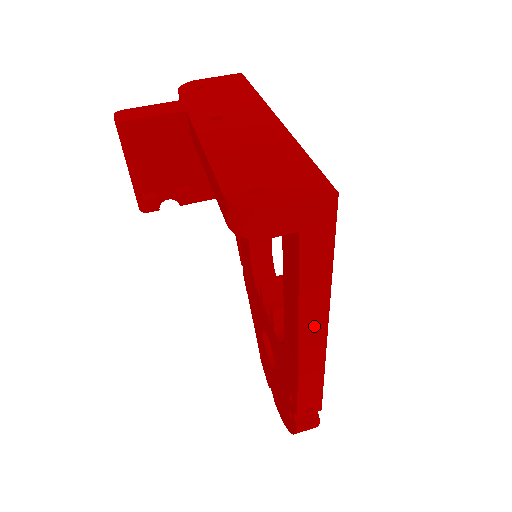
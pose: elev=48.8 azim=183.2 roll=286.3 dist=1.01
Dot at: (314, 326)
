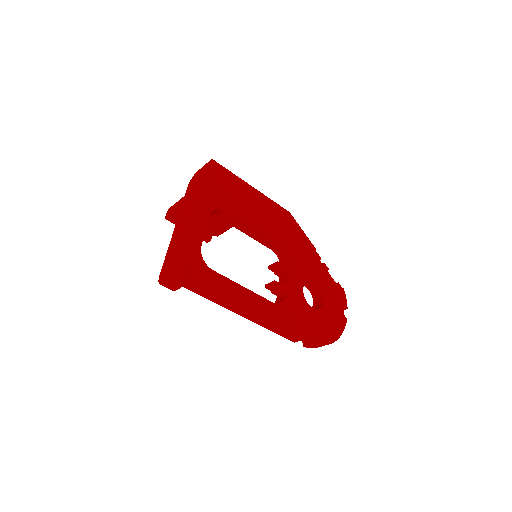
Dot at: (239, 310)
